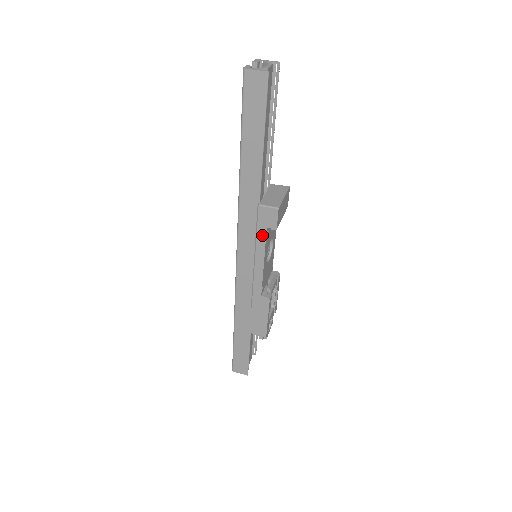
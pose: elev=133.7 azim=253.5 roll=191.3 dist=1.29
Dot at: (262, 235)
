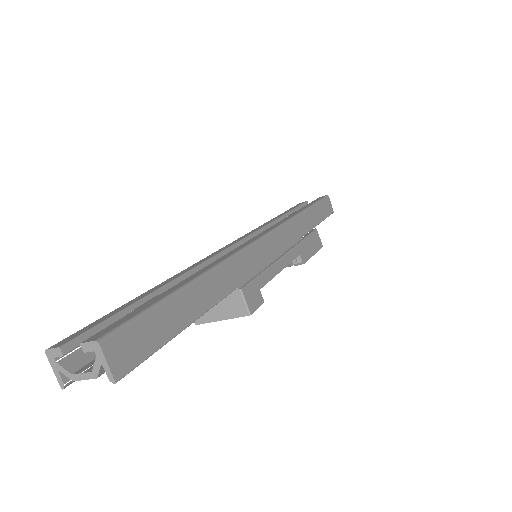
Dot at: occluded
